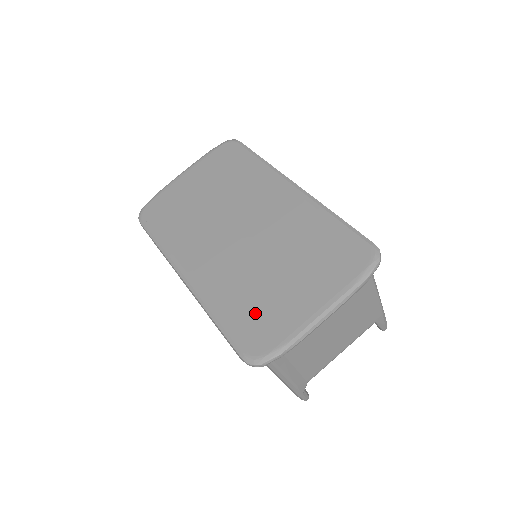
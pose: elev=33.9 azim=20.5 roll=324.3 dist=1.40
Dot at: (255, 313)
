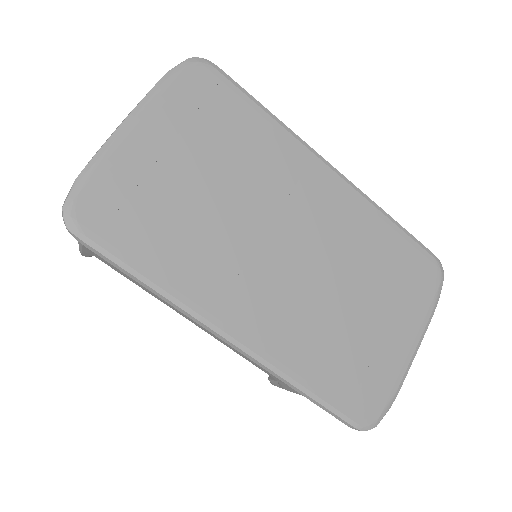
Dot at: (352, 368)
